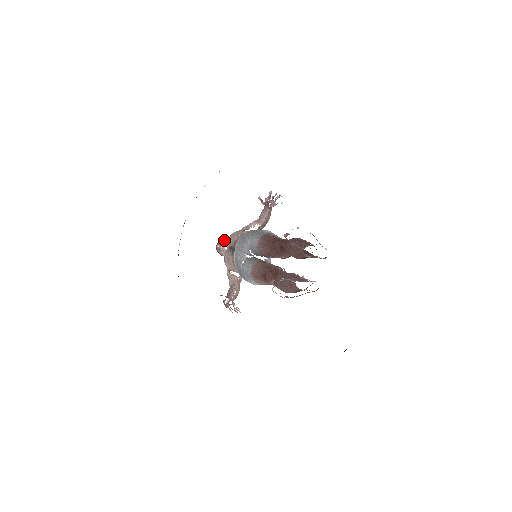
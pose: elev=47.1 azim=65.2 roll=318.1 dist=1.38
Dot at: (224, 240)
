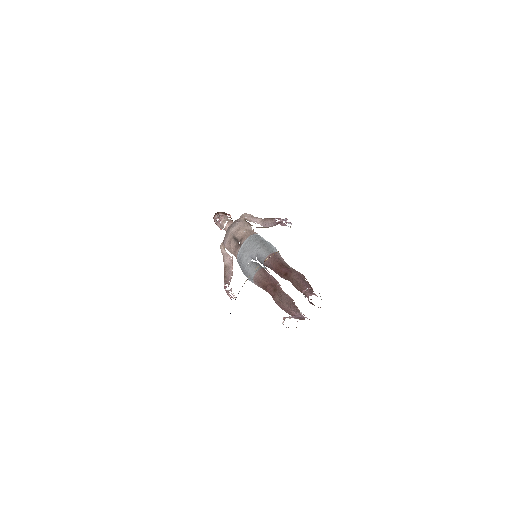
Dot at: (223, 215)
